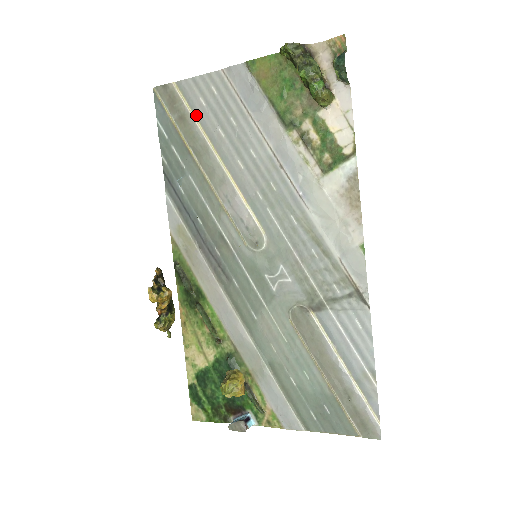
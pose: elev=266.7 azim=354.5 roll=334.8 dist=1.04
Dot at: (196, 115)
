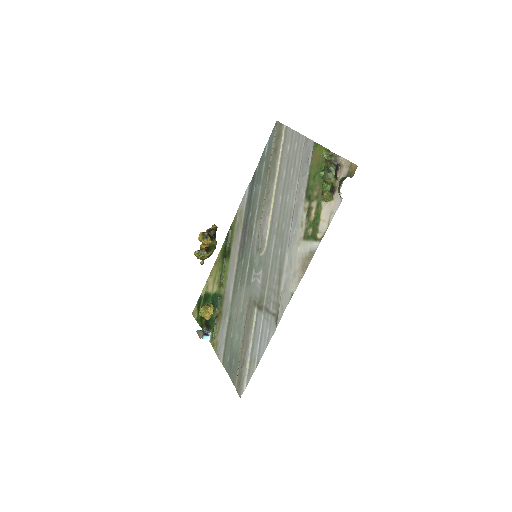
Dot at: (282, 153)
